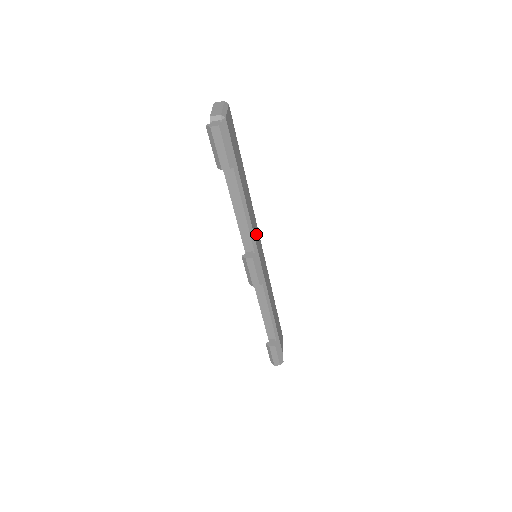
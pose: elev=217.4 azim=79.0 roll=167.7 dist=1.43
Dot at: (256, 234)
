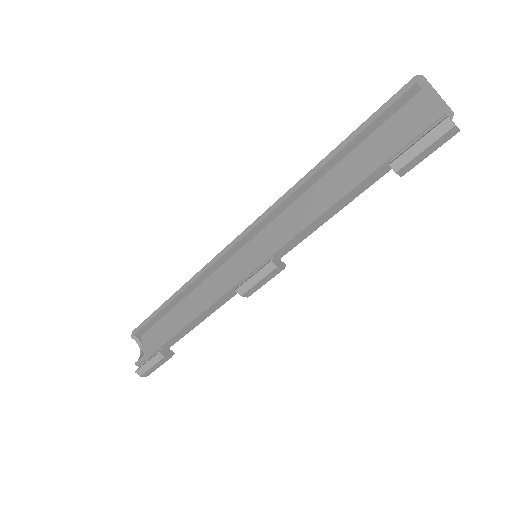
Dot at: (284, 234)
